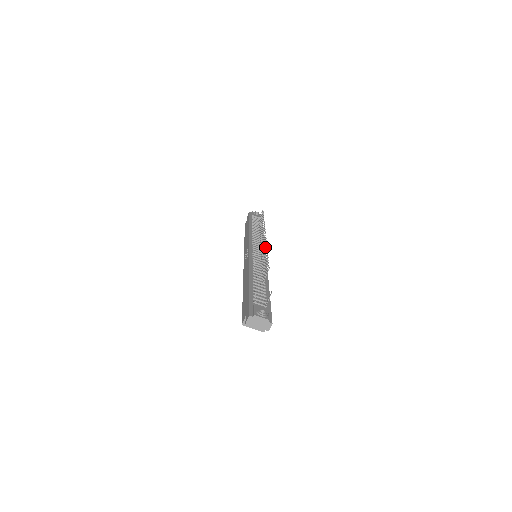
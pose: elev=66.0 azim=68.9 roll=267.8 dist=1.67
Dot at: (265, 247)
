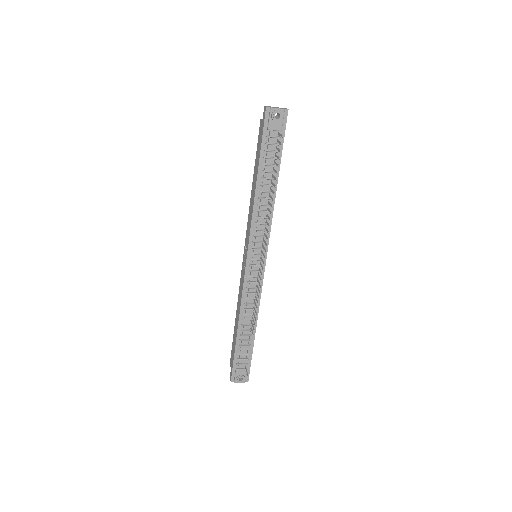
Dot at: occluded
